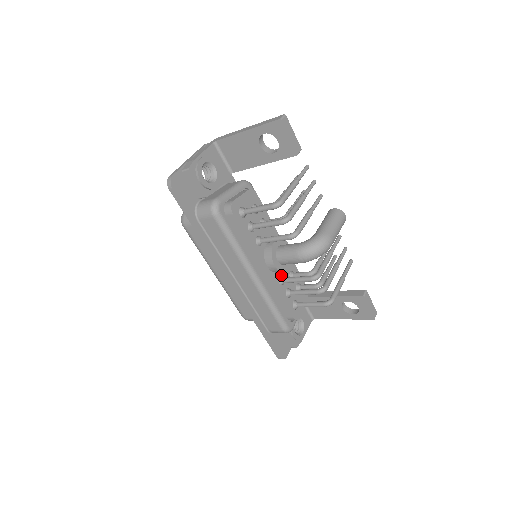
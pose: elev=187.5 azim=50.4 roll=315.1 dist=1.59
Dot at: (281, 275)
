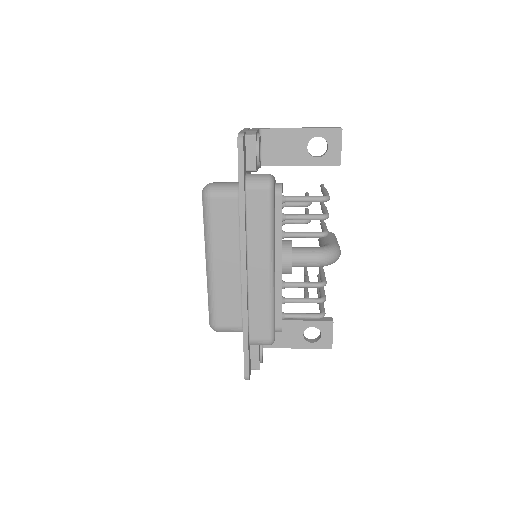
Dot at: occluded
